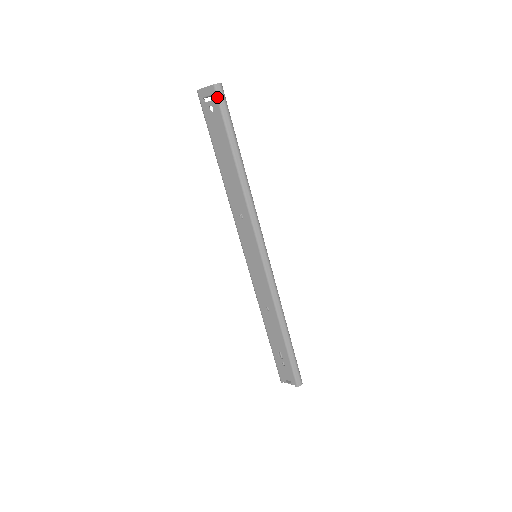
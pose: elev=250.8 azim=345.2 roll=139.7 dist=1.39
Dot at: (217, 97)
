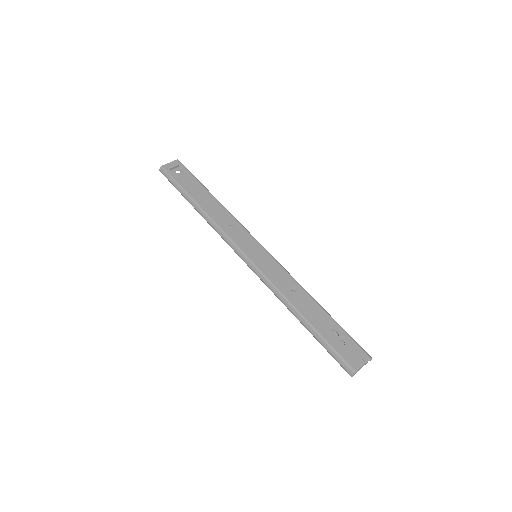
Dot at: (182, 165)
